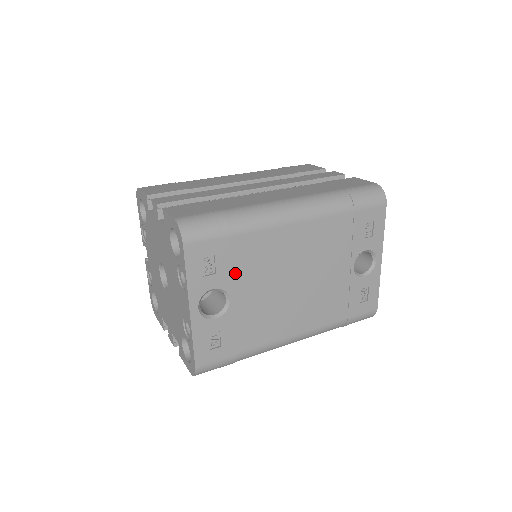
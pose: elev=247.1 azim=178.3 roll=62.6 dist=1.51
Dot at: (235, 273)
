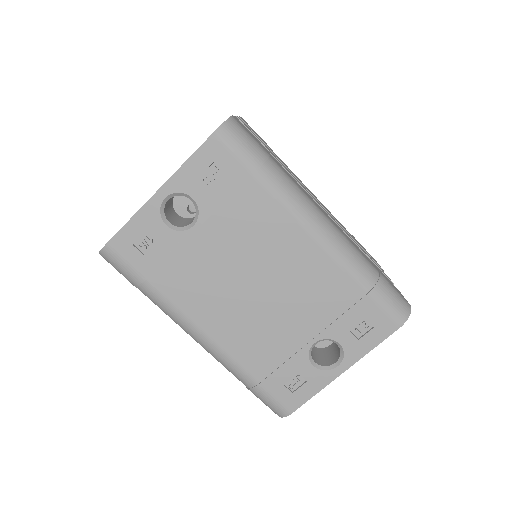
Dot at: (222, 210)
